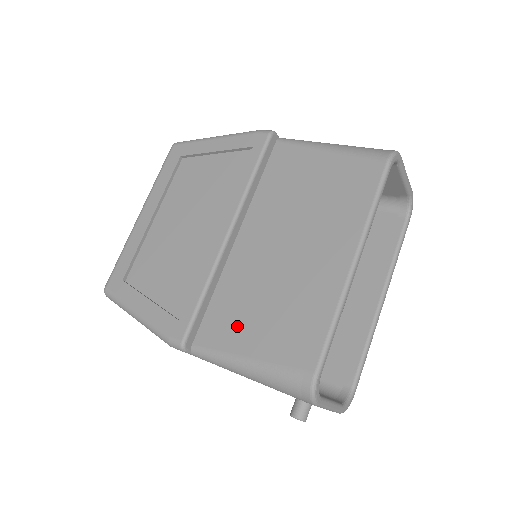
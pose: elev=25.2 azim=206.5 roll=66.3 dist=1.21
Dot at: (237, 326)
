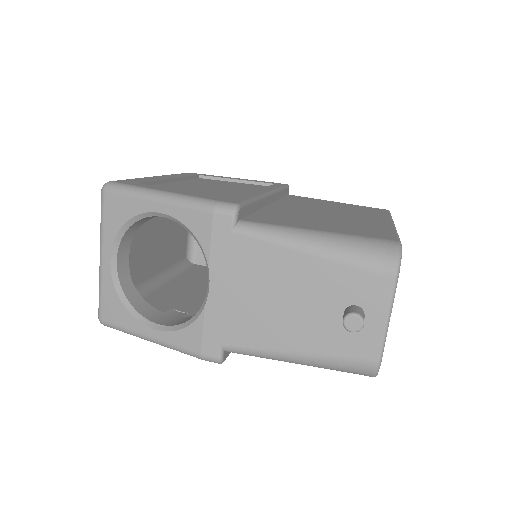
Dot at: (294, 221)
